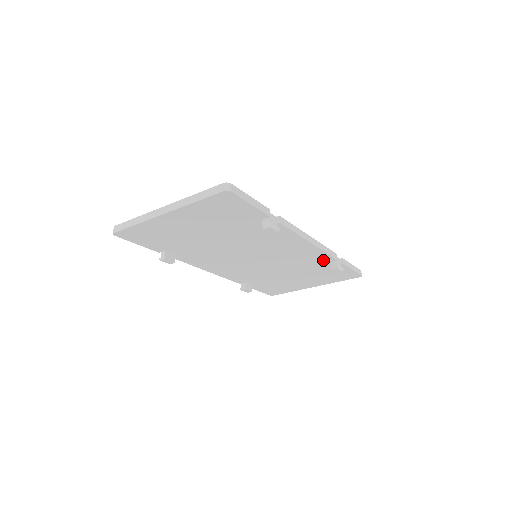
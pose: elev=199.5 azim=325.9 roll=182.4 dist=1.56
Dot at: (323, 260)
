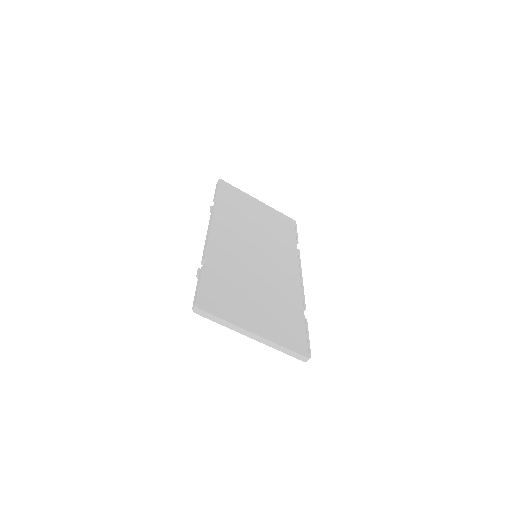
Dot at: occluded
